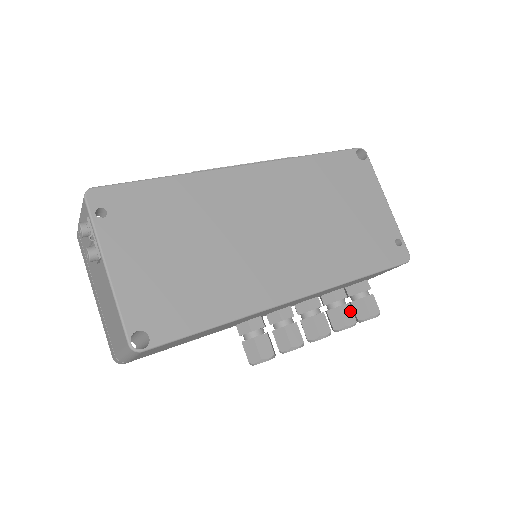
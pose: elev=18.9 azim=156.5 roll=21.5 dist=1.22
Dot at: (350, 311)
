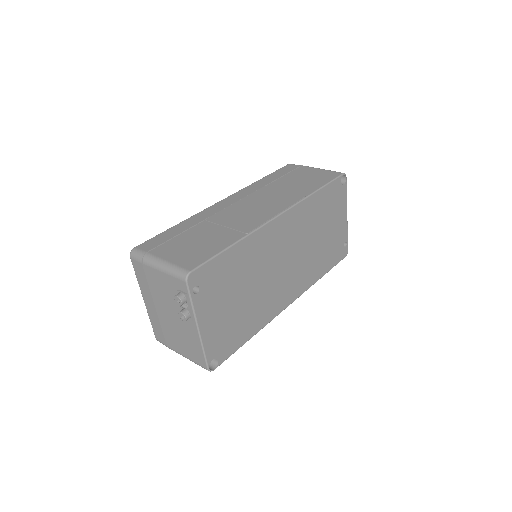
Dot at: occluded
